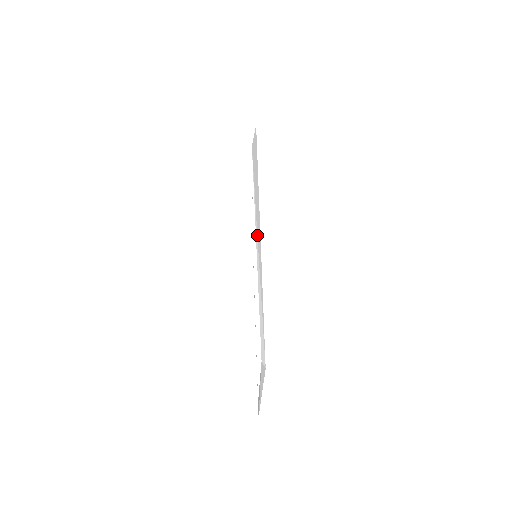
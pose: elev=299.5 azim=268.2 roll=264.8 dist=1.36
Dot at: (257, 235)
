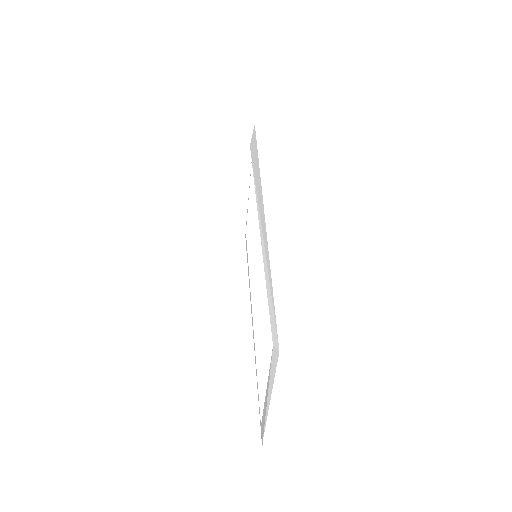
Dot at: (260, 220)
